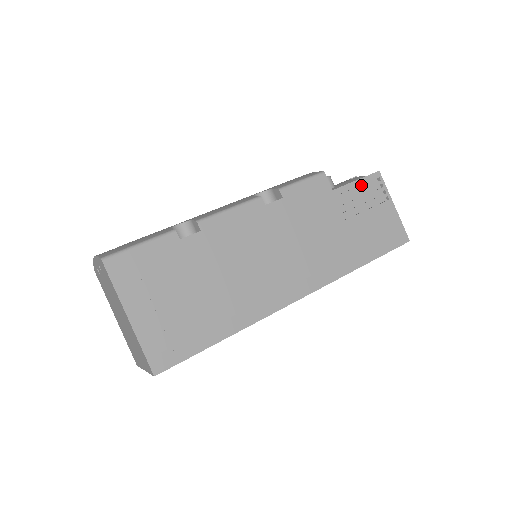
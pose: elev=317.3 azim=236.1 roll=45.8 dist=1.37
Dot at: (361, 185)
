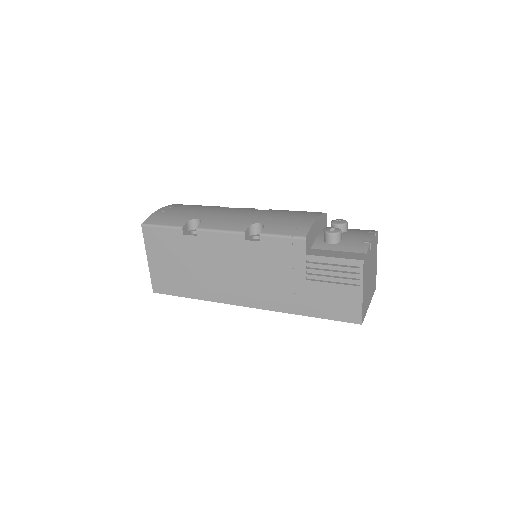
Dot at: (340, 262)
